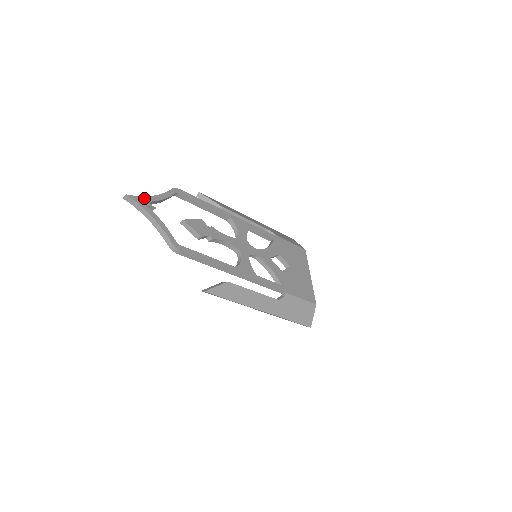
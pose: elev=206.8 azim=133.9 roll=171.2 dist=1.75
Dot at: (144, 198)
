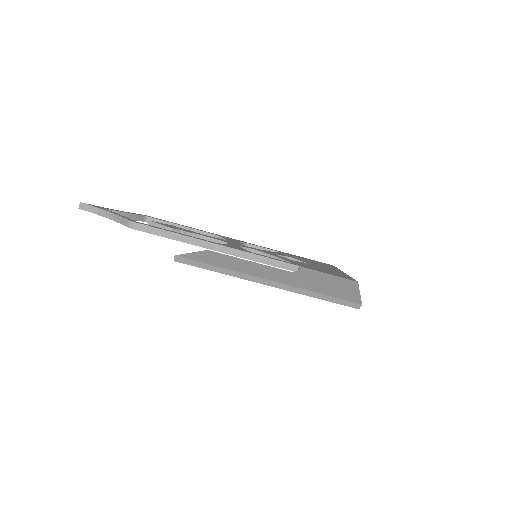
Dot at: (102, 207)
